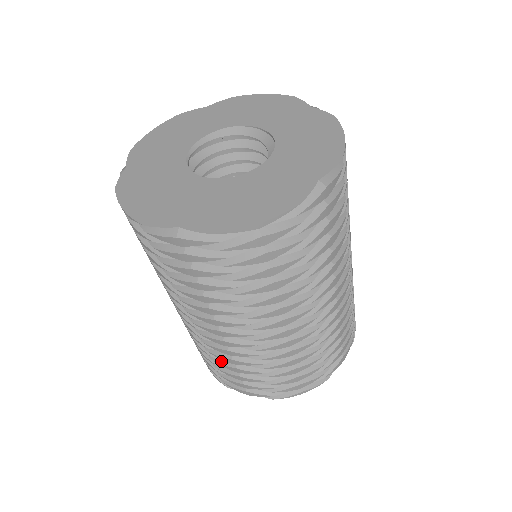
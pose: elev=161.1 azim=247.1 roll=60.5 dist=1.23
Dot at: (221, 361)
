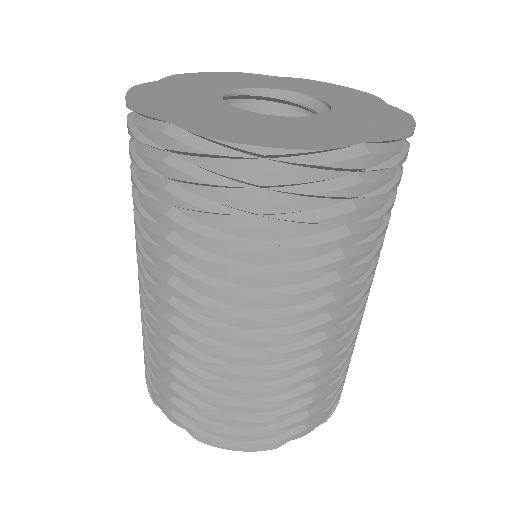
Dot at: (158, 357)
